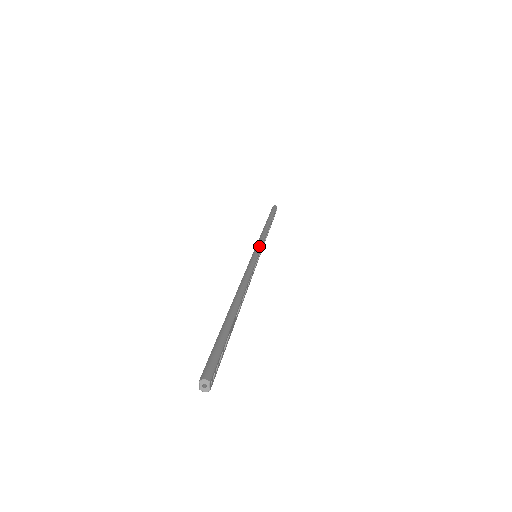
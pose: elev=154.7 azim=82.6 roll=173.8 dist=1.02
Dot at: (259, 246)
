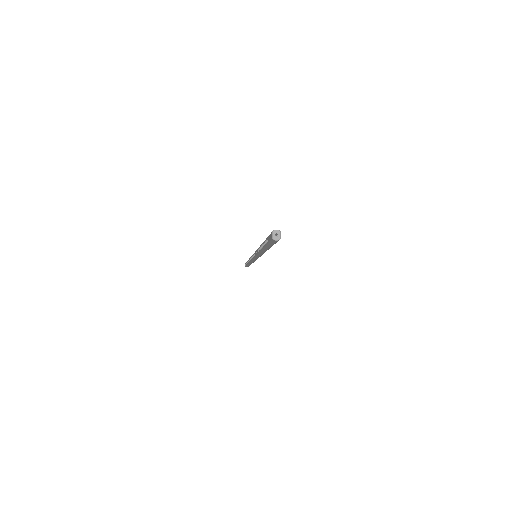
Dot at: occluded
